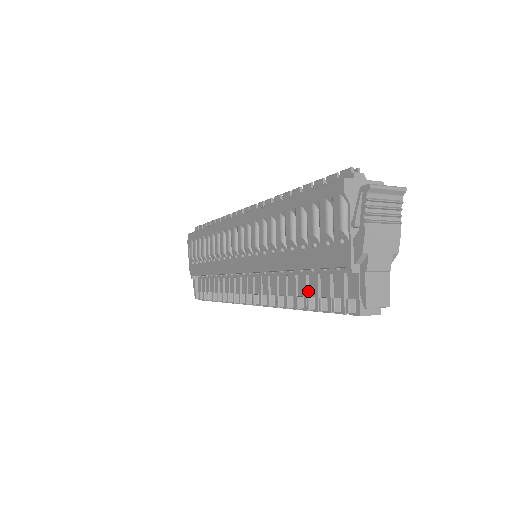
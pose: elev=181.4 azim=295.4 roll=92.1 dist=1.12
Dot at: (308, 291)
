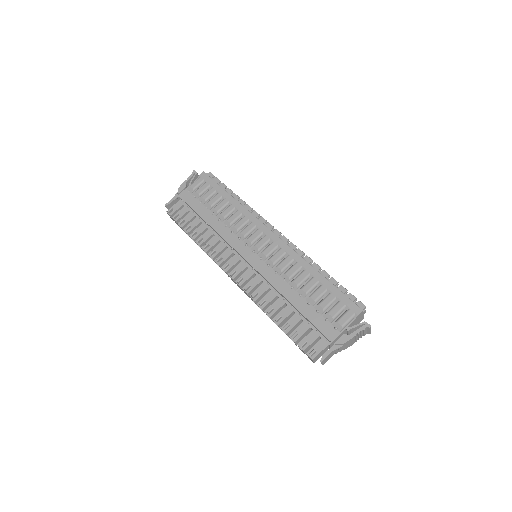
Dot at: (287, 318)
